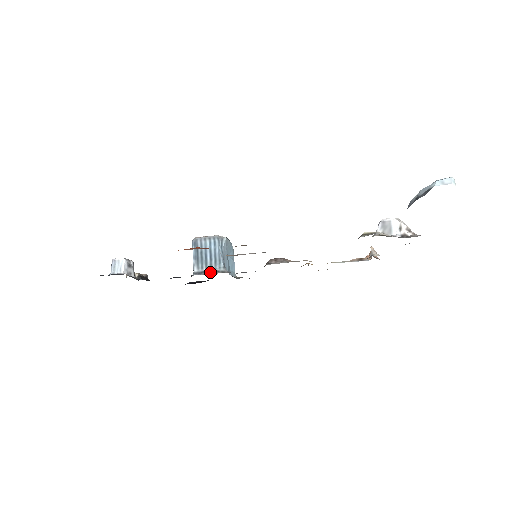
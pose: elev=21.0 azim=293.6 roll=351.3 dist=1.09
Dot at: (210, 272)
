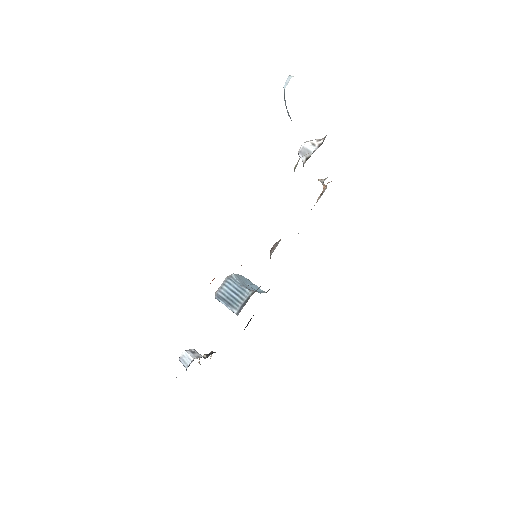
Dot at: (245, 303)
